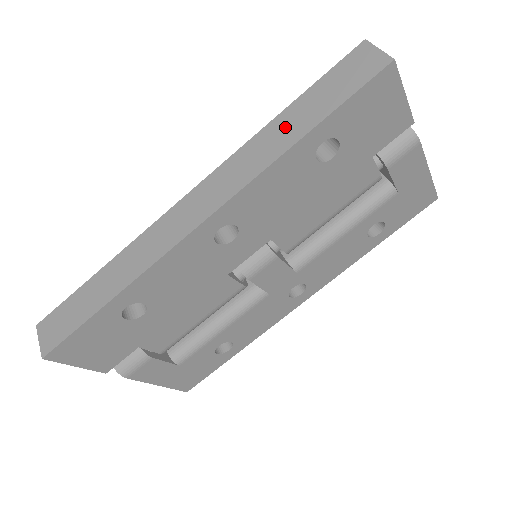
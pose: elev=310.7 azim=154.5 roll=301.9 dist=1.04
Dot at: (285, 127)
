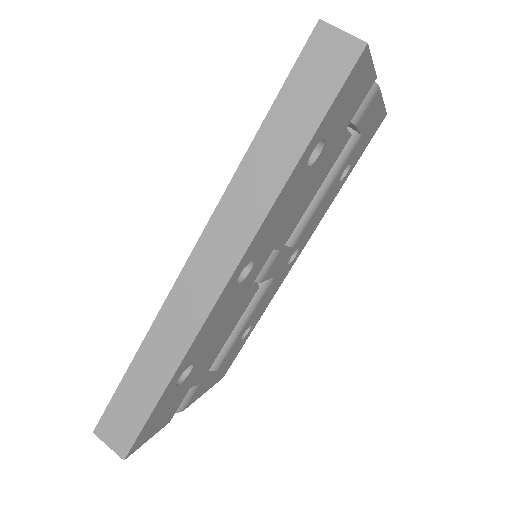
Dot at: (271, 152)
